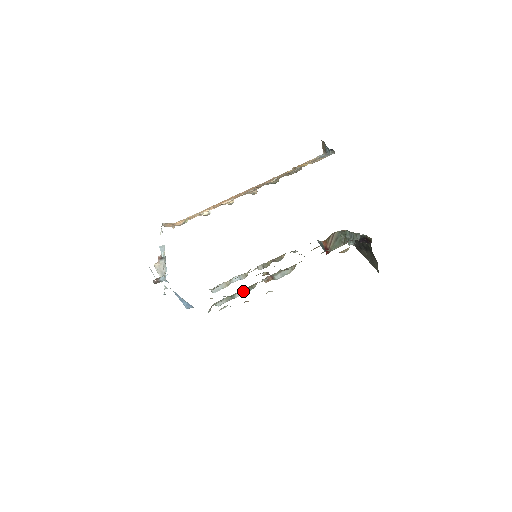
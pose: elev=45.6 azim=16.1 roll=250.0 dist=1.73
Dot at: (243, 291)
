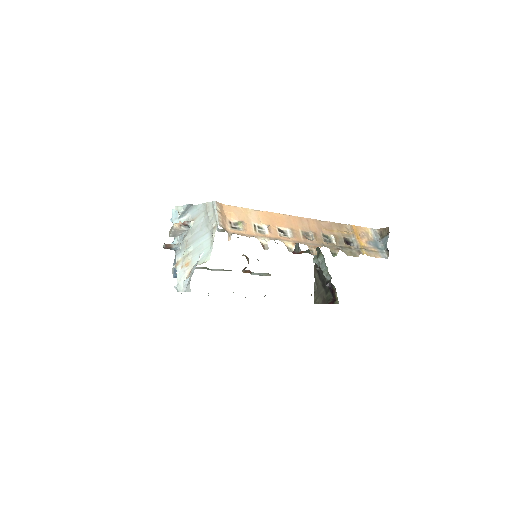
Dot at: occluded
